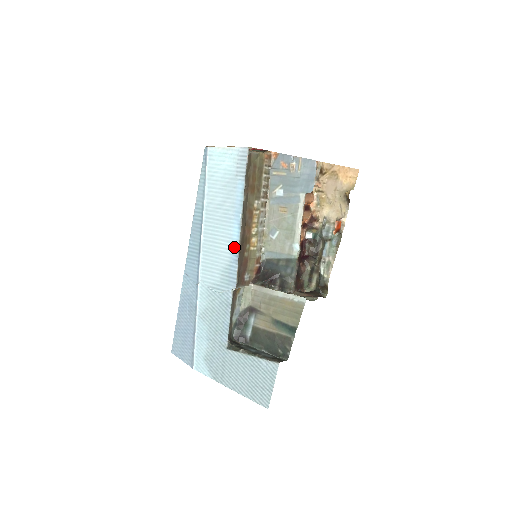
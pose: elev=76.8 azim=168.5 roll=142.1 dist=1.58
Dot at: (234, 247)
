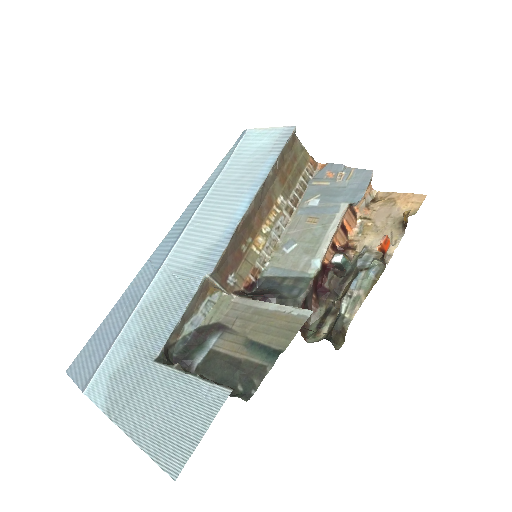
Dot at: (233, 223)
